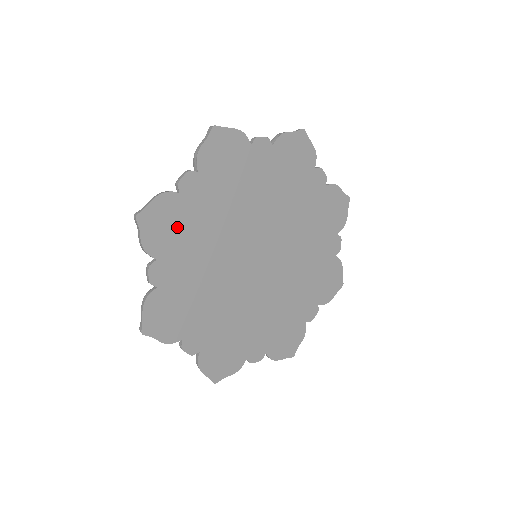
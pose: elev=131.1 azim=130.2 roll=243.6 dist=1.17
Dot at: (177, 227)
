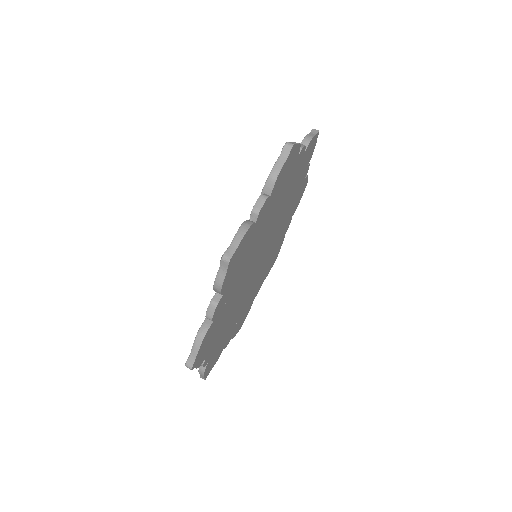
Dot at: (214, 331)
